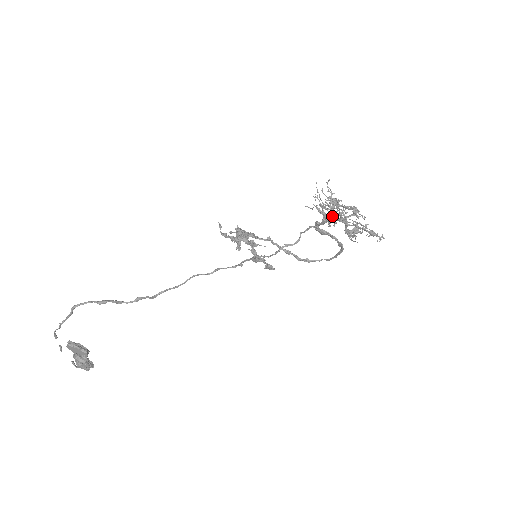
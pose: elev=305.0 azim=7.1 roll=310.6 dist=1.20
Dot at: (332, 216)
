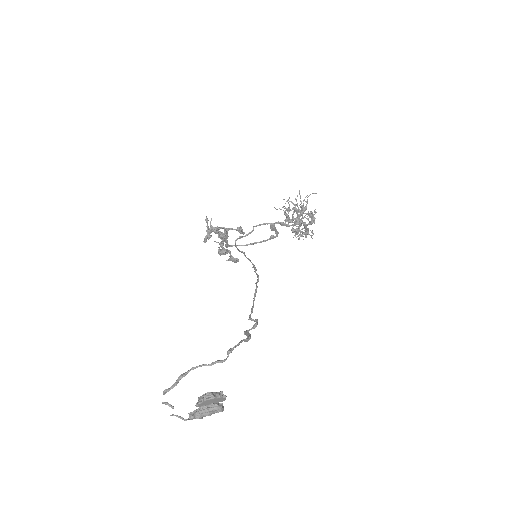
Dot at: occluded
